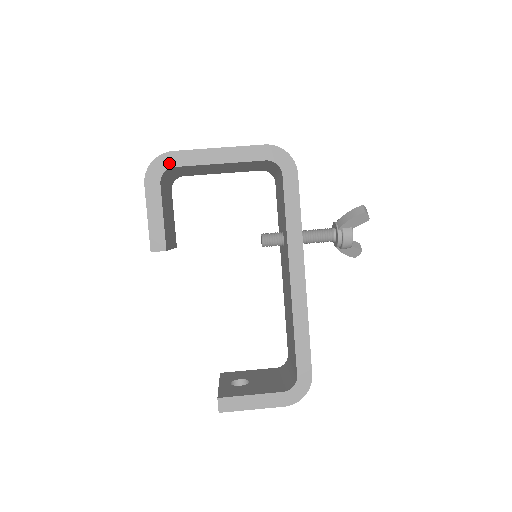
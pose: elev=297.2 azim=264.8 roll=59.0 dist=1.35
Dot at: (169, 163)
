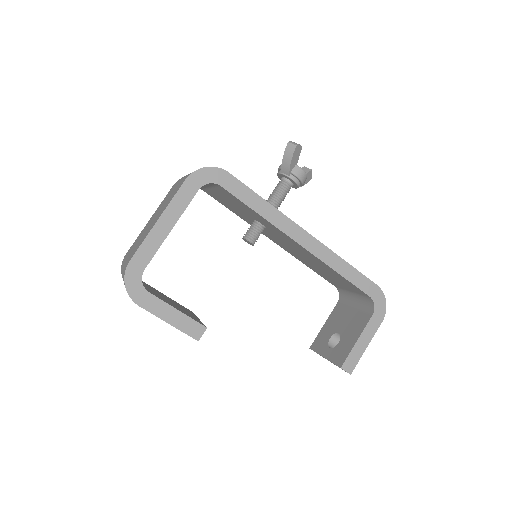
Dot at: (137, 272)
